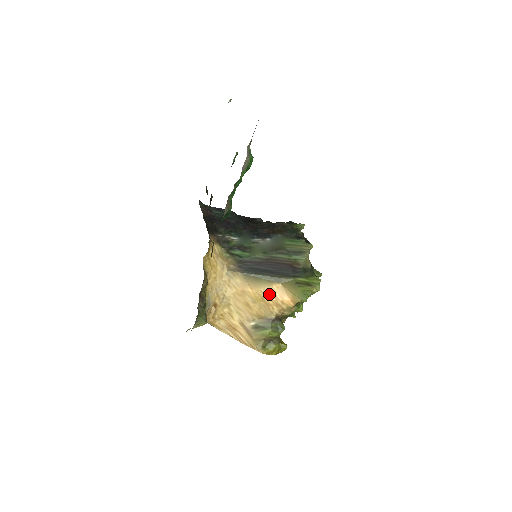
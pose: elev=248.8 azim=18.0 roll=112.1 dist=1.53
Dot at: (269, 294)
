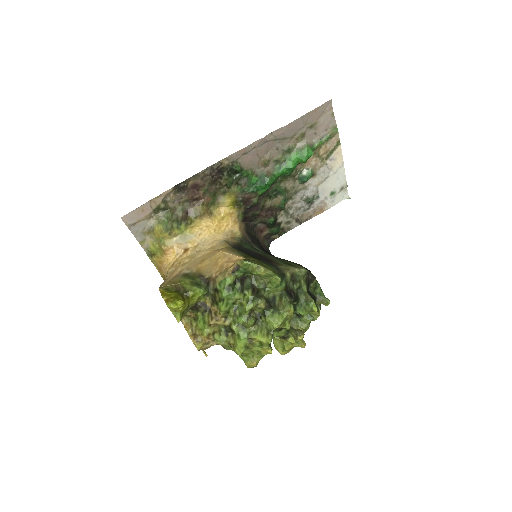
Dot at: (227, 258)
